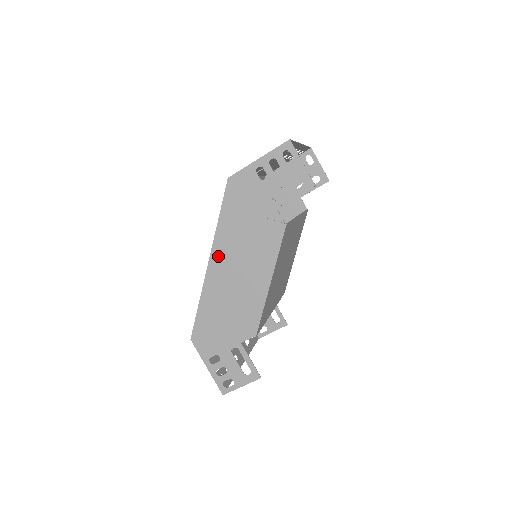
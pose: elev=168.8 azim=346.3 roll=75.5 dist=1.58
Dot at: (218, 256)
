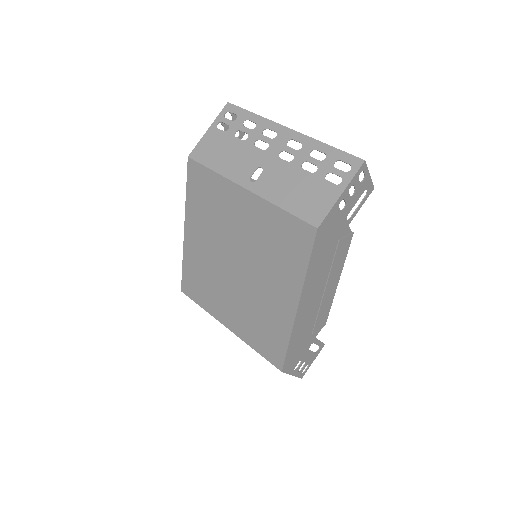
Dot at: (305, 297)
